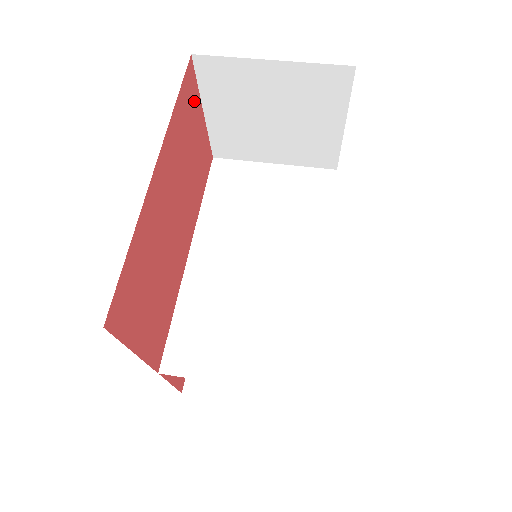
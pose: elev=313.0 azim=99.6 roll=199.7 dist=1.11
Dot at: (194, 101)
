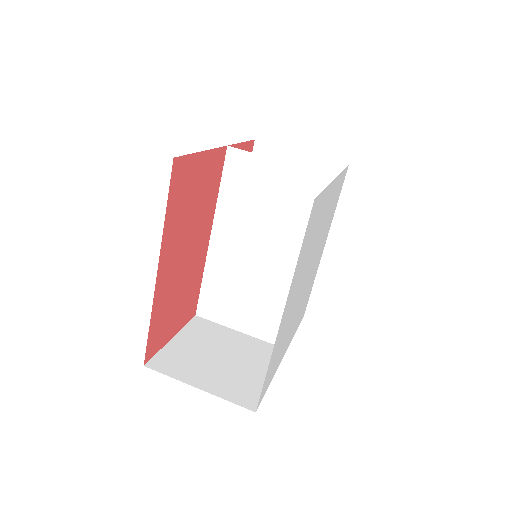
Dot at: (188, 169)
